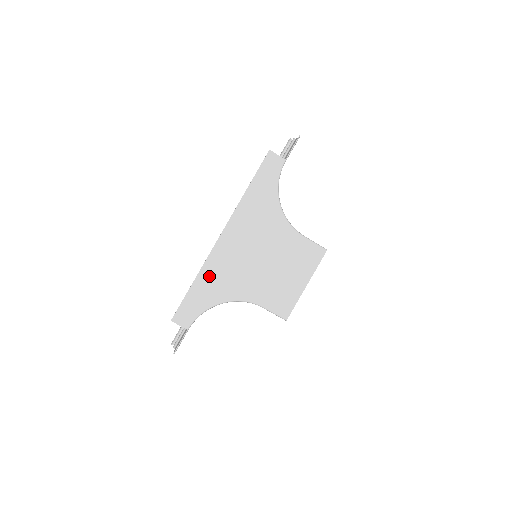
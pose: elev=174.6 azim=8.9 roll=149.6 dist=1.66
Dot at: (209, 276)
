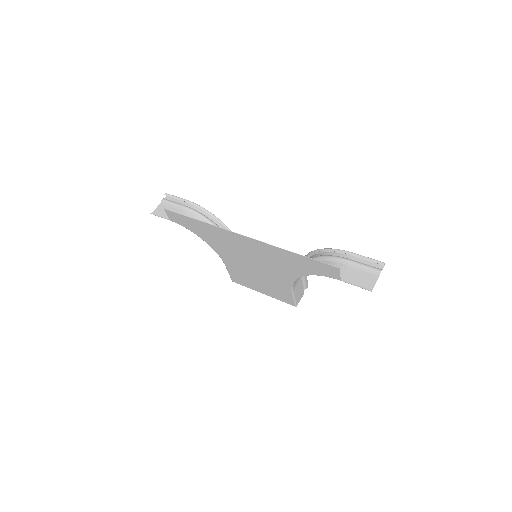
Dot at: (211, 231)
